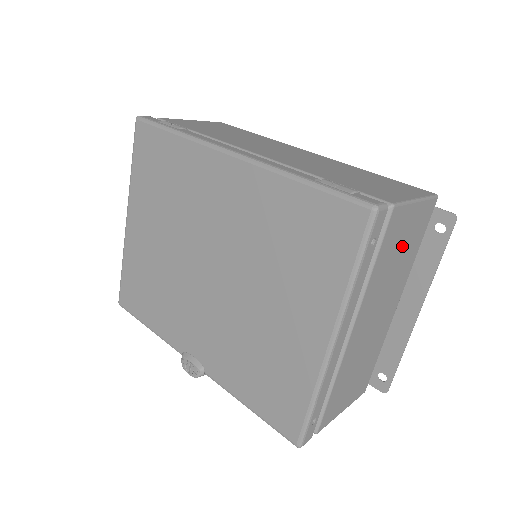
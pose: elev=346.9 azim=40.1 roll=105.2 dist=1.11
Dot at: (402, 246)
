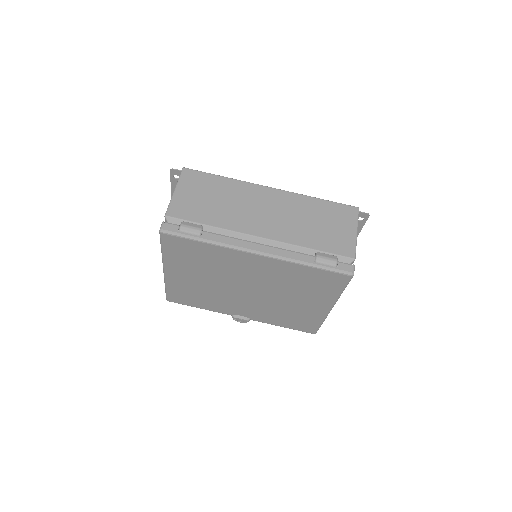
Dot at: occluded
